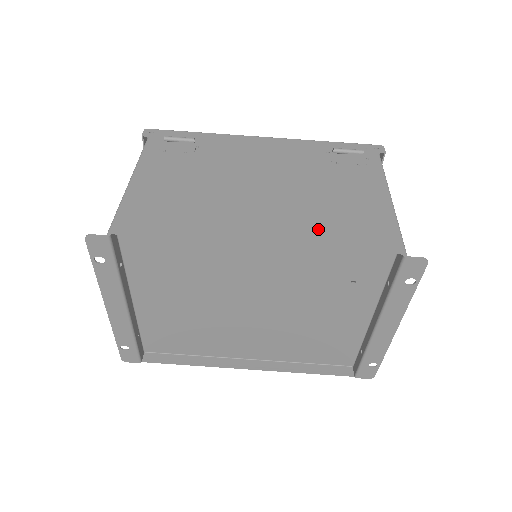
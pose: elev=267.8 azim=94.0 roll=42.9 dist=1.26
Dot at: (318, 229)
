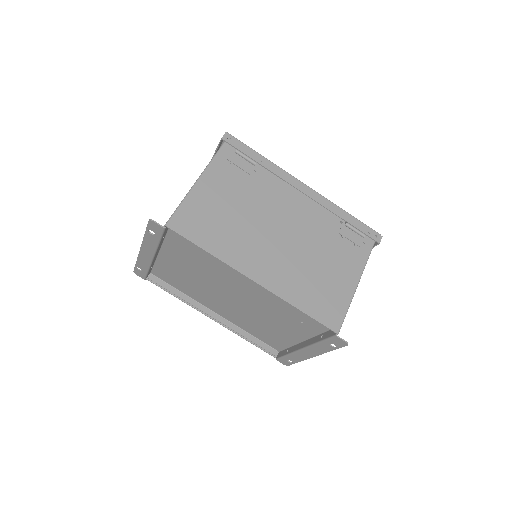
Dot at: (297, 289)
